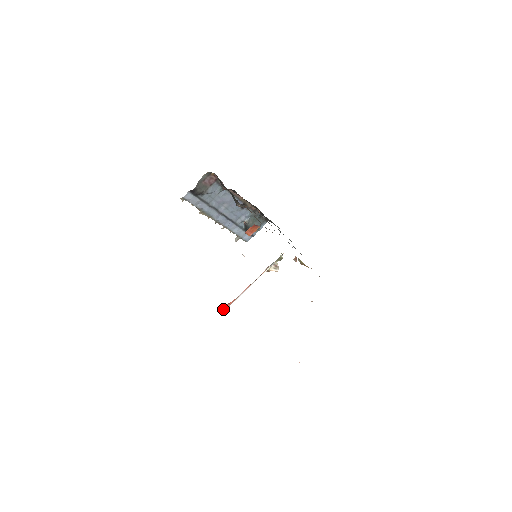
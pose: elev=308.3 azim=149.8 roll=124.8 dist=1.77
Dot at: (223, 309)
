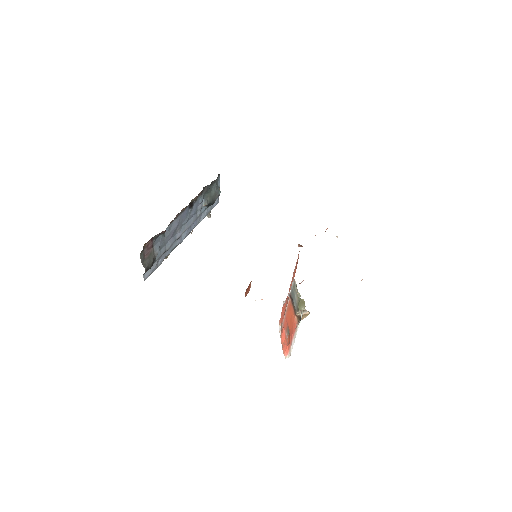
Dot at: occluded
